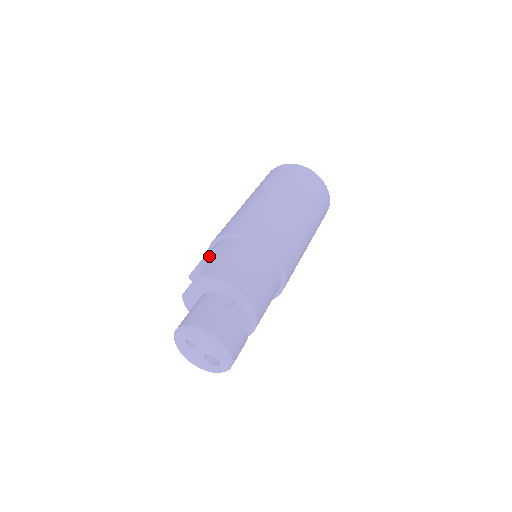
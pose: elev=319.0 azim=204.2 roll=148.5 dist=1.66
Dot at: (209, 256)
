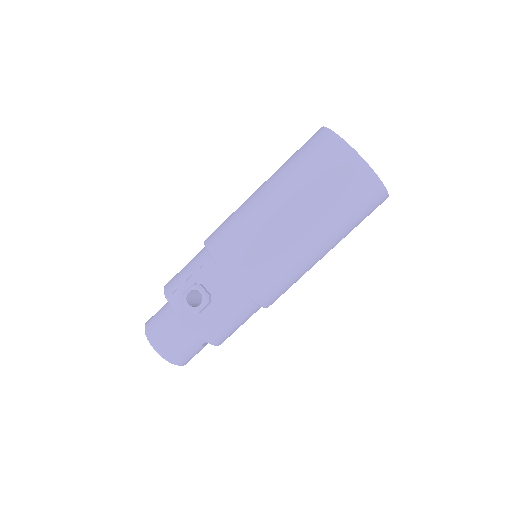
Dot at: (212, 277)
